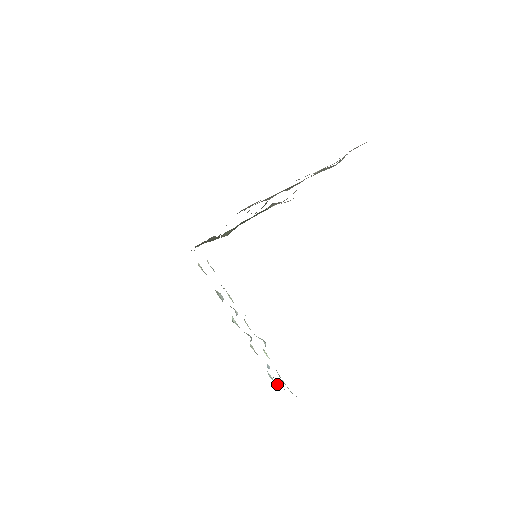
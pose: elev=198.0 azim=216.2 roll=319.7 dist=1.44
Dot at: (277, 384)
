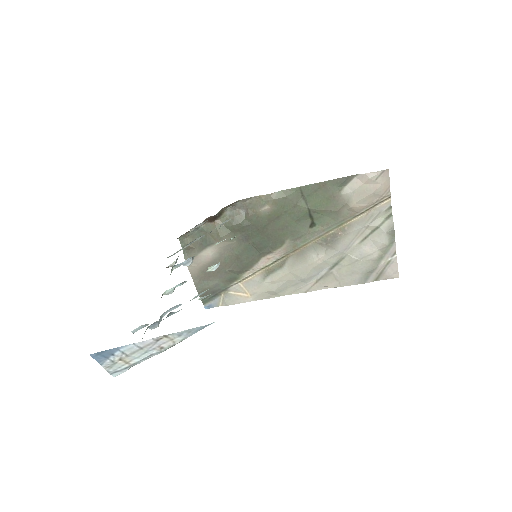
Dot at: occluded
